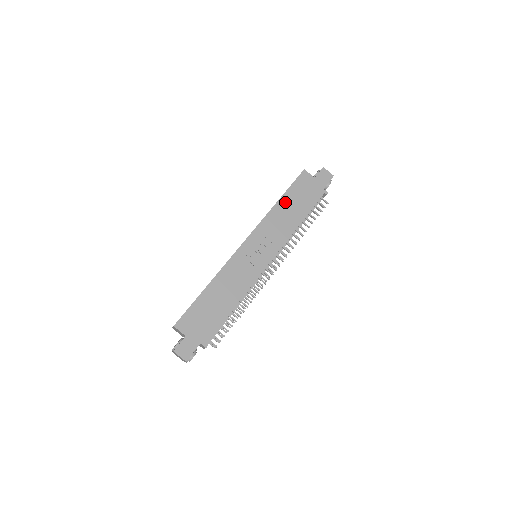
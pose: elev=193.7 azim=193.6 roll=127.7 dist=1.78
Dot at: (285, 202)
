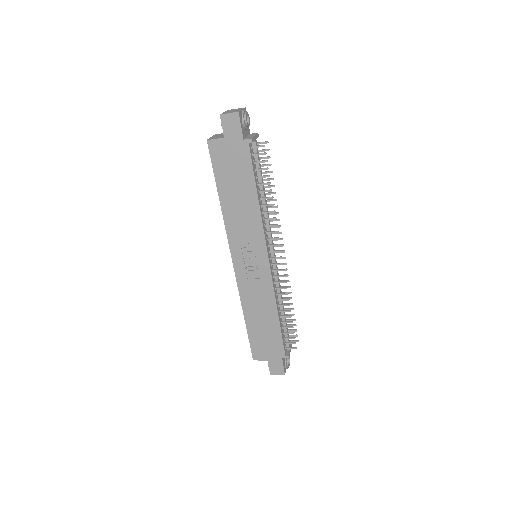
Dot at: (226, 194)
